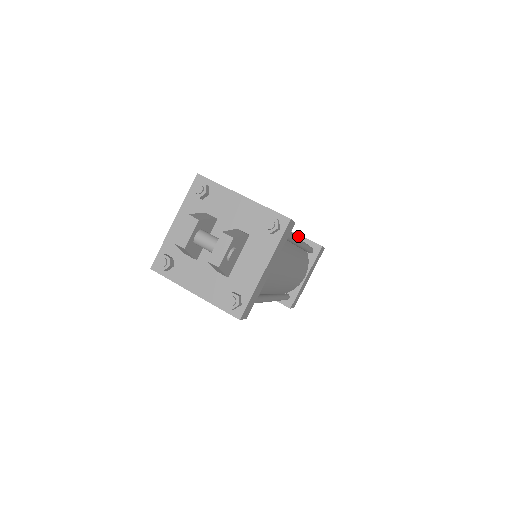
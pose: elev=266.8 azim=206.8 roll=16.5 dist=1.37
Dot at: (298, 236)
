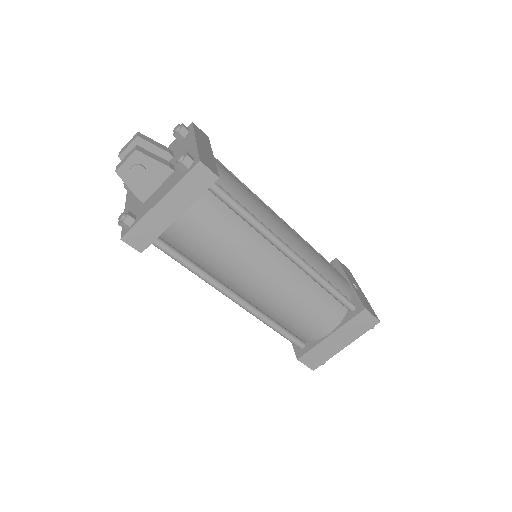
Dot at: (352, 288)
